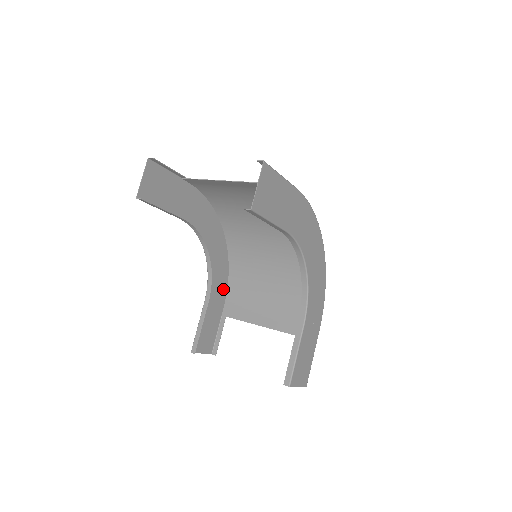
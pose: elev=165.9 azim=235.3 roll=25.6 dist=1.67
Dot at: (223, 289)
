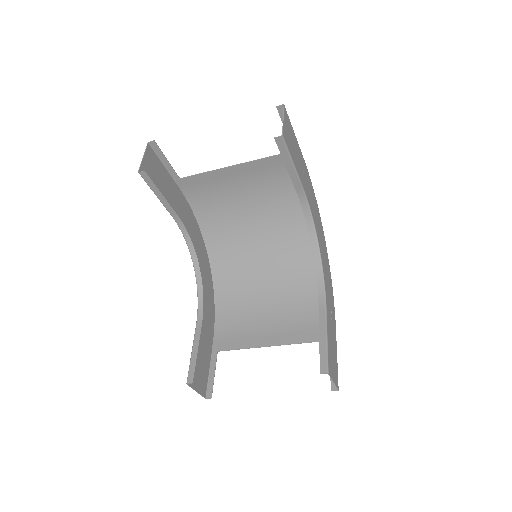
Dot at: (211, 321)
